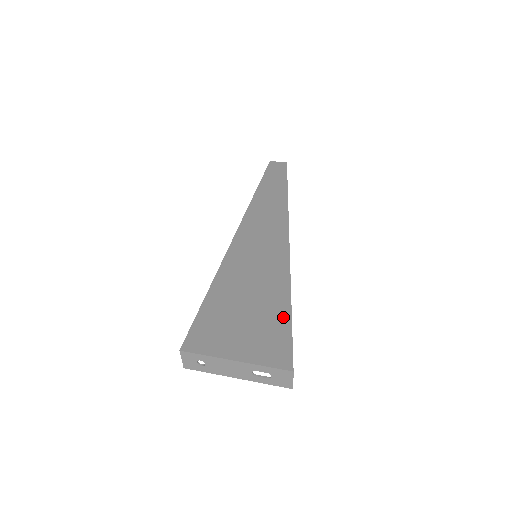
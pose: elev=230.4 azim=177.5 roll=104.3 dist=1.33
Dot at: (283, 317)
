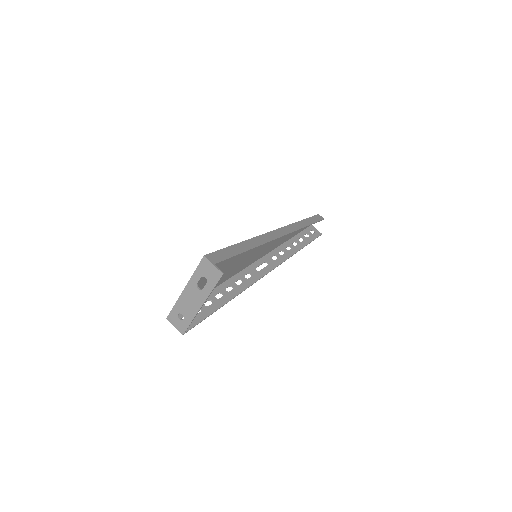
Dot at: occluded
